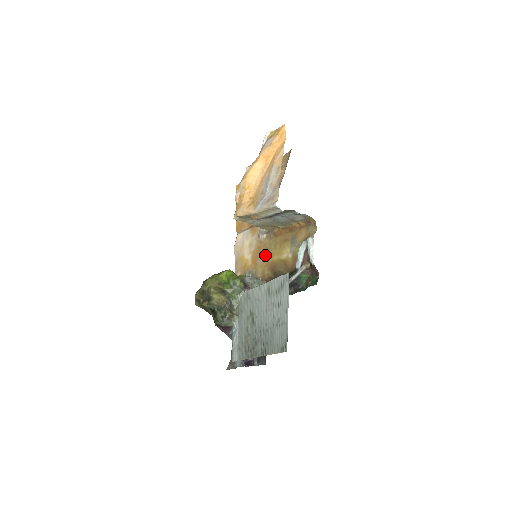
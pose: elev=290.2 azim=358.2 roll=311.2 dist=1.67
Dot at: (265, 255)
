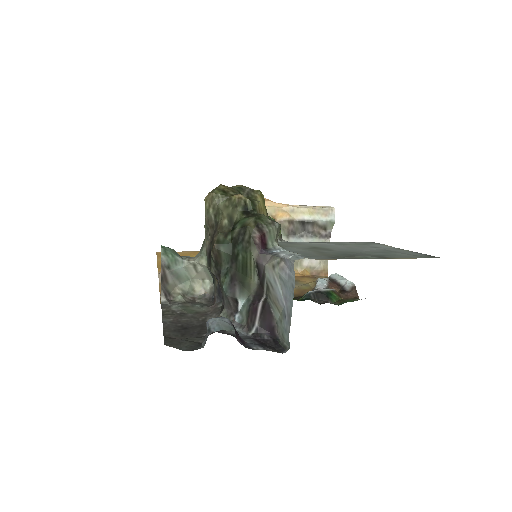
Dot at: occluded
